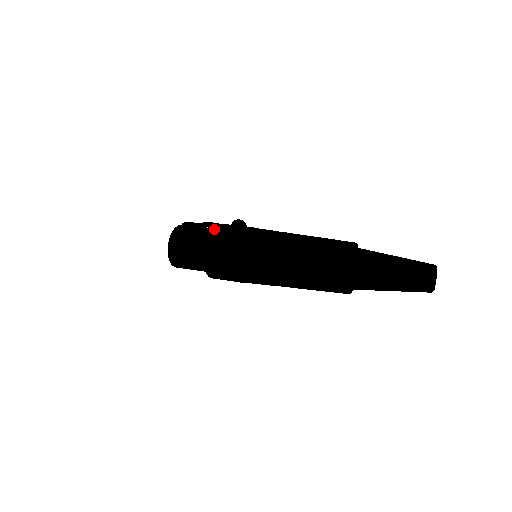
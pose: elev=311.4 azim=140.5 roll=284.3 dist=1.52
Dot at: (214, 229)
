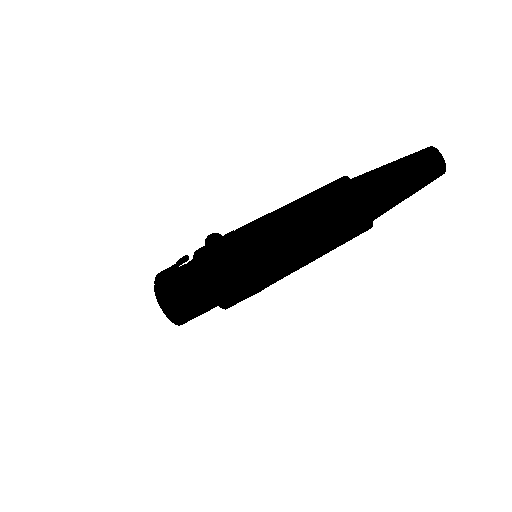
Dot at: (204, 274)
